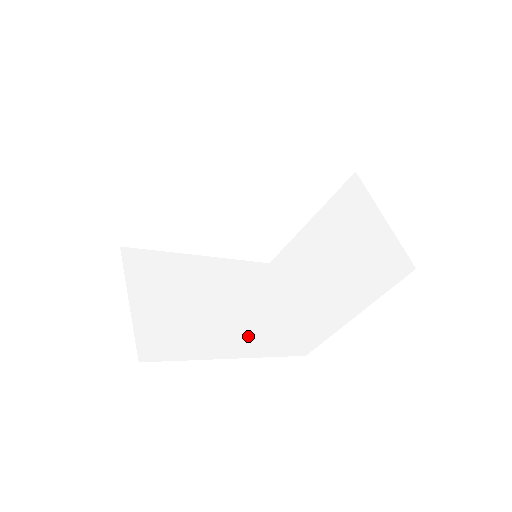
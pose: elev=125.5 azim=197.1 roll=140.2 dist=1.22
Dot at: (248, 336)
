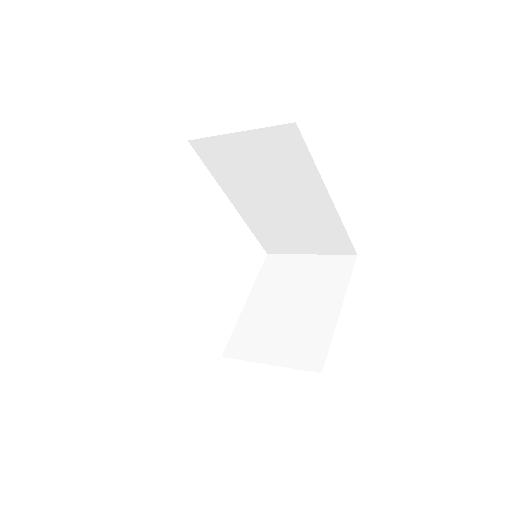
Dot at: occluded
